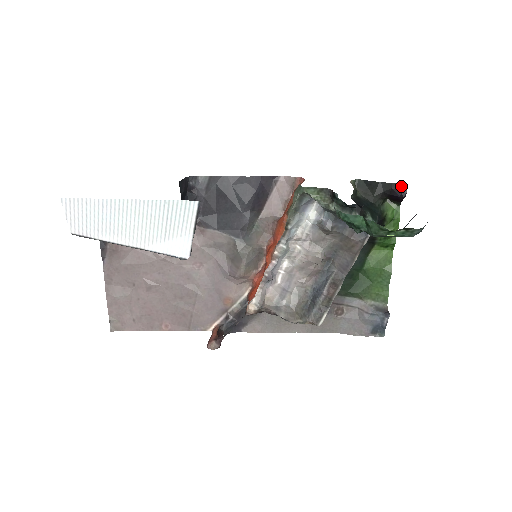
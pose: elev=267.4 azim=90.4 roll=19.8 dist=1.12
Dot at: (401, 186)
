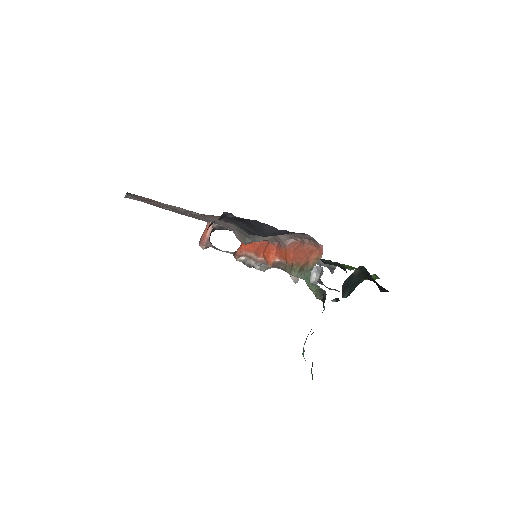
Dot at: (385, 289)
